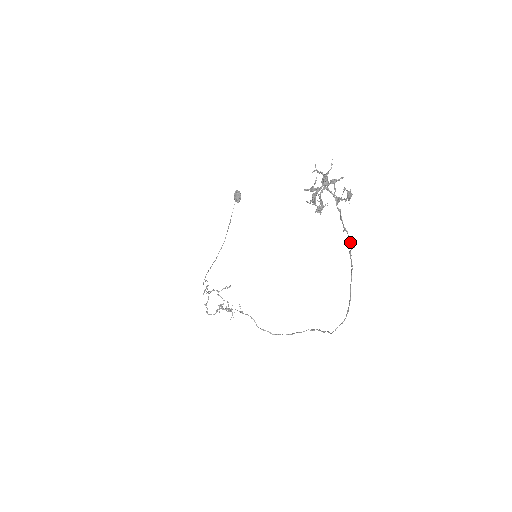
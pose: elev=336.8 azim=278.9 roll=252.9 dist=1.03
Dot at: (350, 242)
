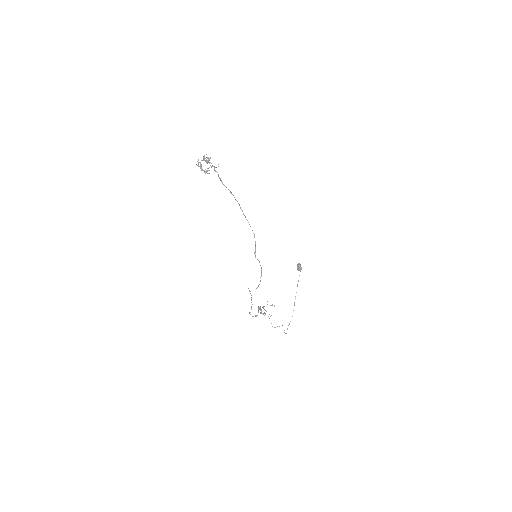
Dot at: occluded
